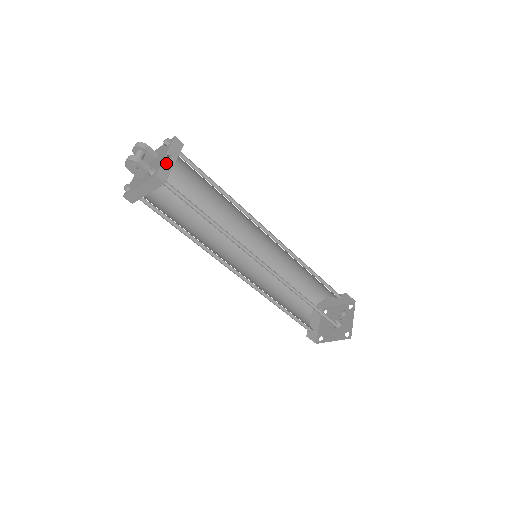
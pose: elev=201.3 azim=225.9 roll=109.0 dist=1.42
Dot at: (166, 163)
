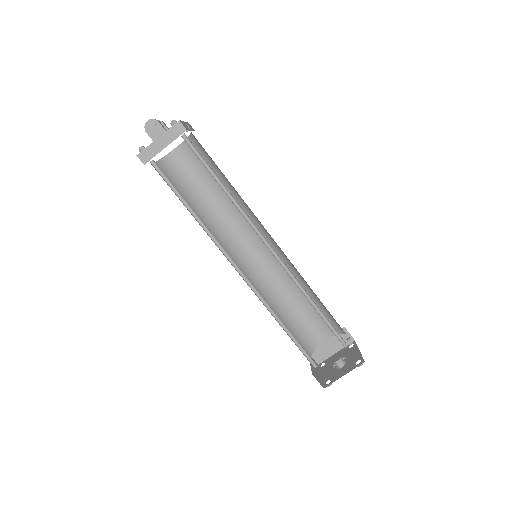
Dot at: (185, 125)
